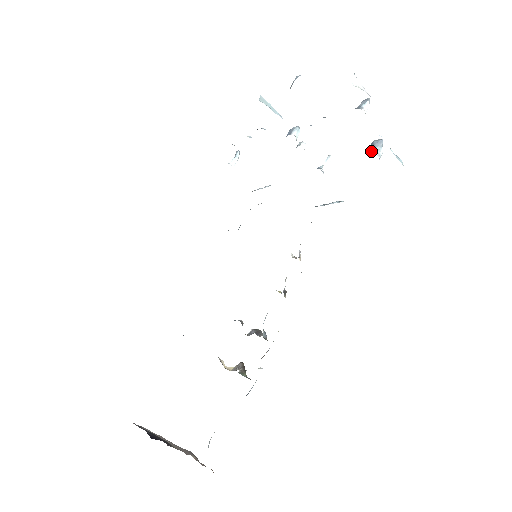
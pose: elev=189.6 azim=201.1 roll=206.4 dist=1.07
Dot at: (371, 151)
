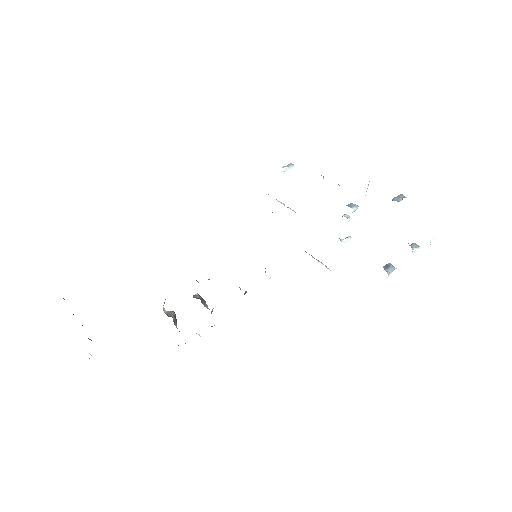
Dot at: (387, 270)
